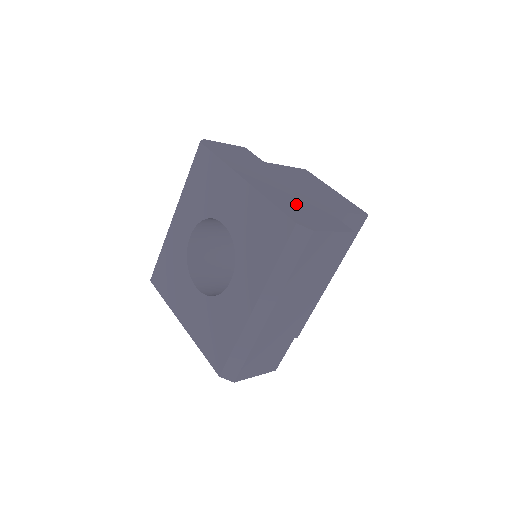
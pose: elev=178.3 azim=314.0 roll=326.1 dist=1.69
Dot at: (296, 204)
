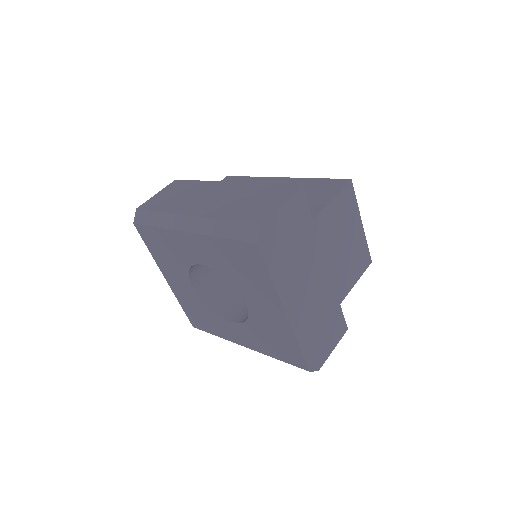
Dot at: (318, 324)
